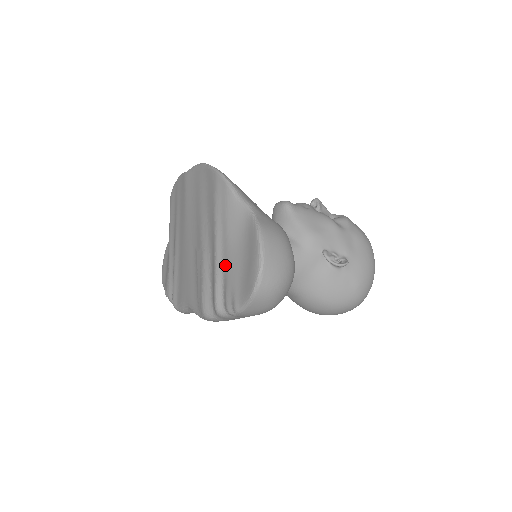
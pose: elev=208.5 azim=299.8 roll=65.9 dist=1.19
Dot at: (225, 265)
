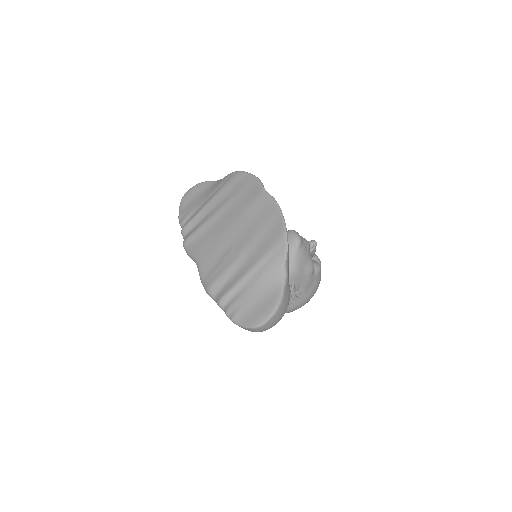
Dot at: (245, 289)
